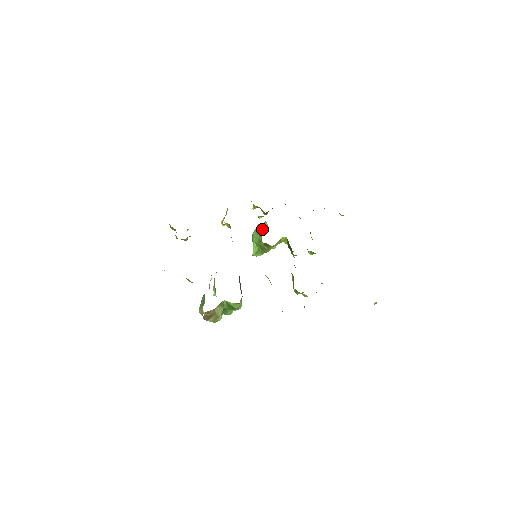
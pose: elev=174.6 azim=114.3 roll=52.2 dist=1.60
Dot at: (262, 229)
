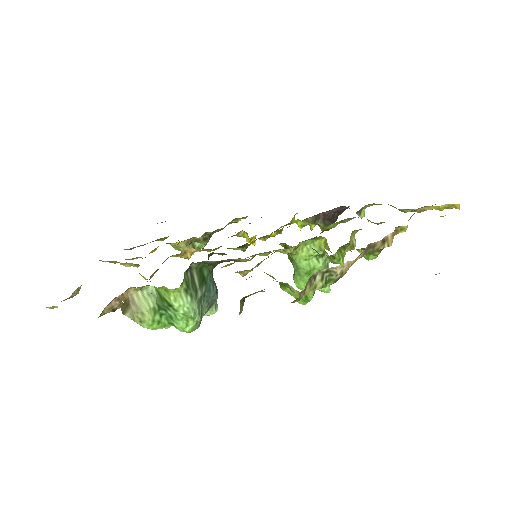
Dot at: occluded
